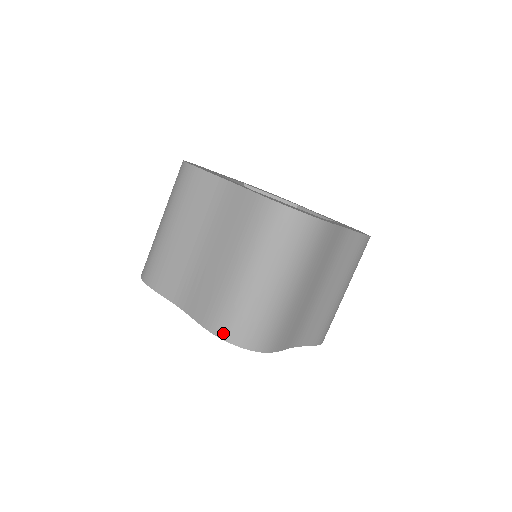
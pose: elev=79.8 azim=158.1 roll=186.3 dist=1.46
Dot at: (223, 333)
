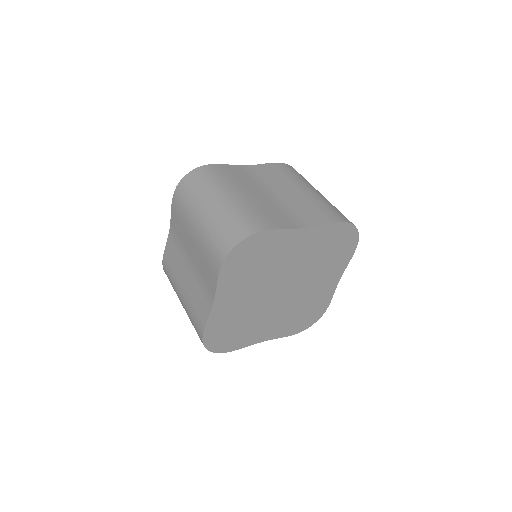
Dot at: (346, 220)
